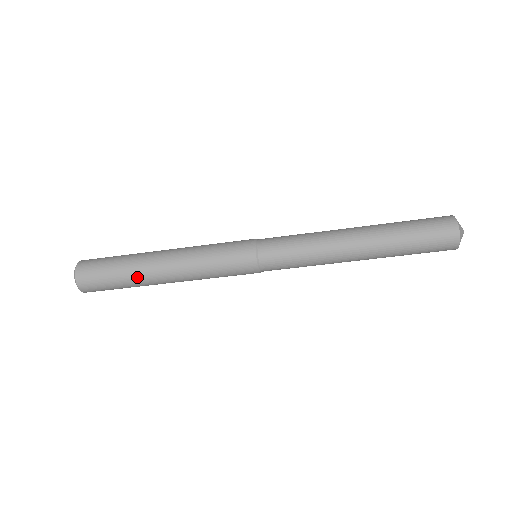
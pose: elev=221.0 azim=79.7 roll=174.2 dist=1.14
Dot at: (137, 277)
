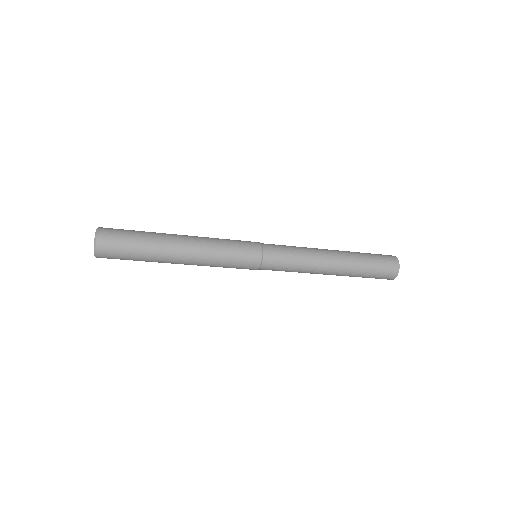
Dot at: (156, 258)
